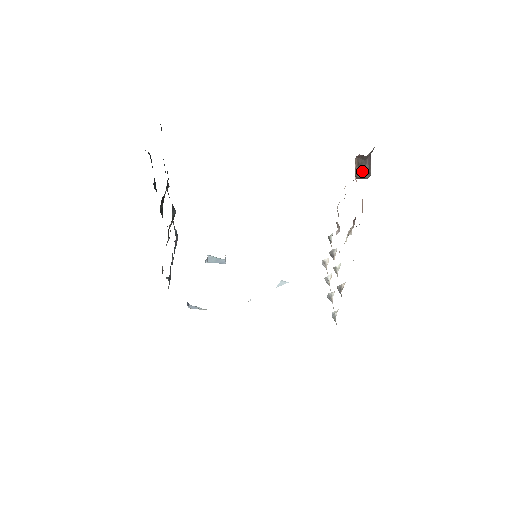
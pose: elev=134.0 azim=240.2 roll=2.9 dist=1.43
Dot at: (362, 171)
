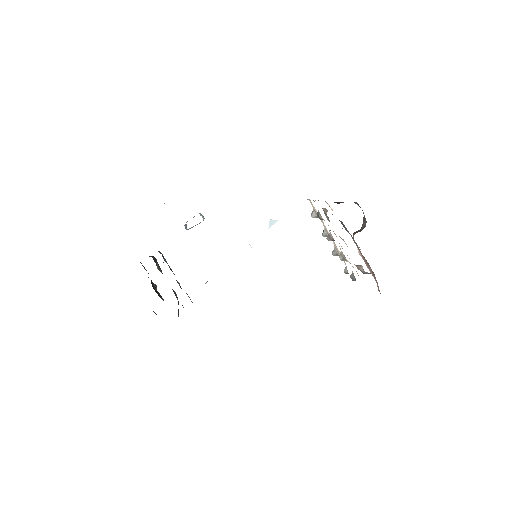
Dot at: (359, 231)
